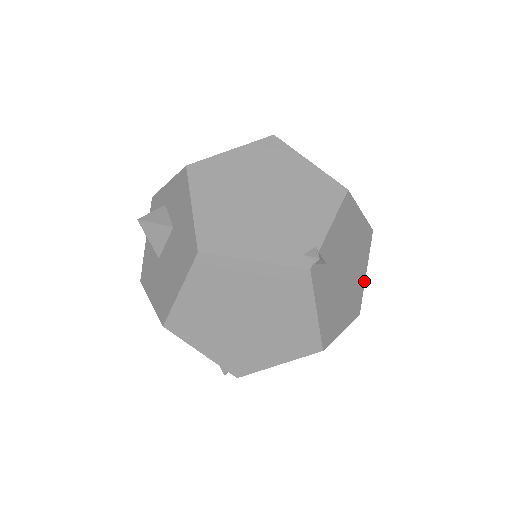
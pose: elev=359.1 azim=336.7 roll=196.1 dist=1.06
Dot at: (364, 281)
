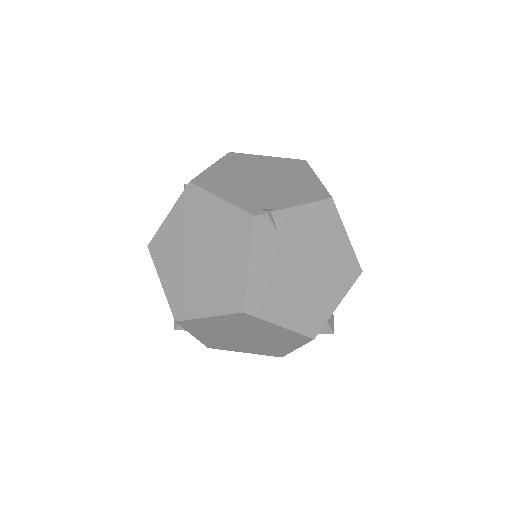
Dot at: (333, 310)
